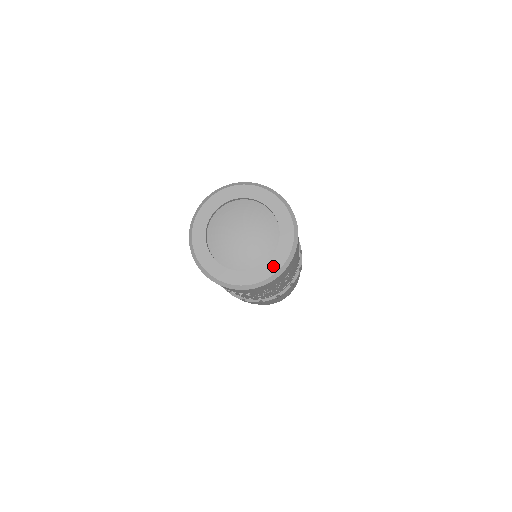
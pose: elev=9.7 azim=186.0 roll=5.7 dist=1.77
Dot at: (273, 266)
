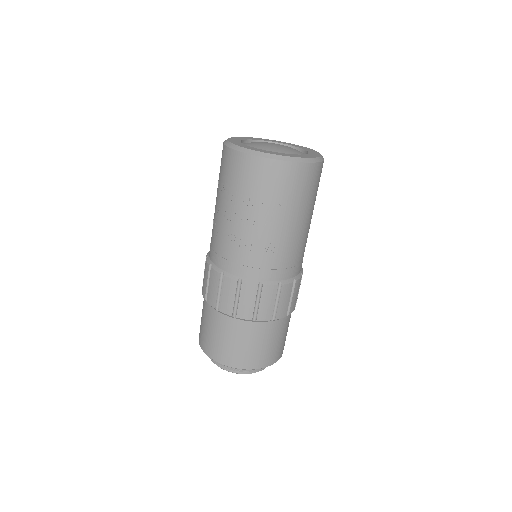
Dot at: (275, 153)
